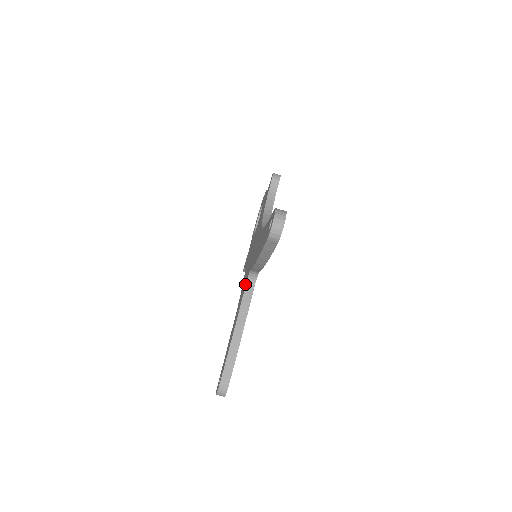
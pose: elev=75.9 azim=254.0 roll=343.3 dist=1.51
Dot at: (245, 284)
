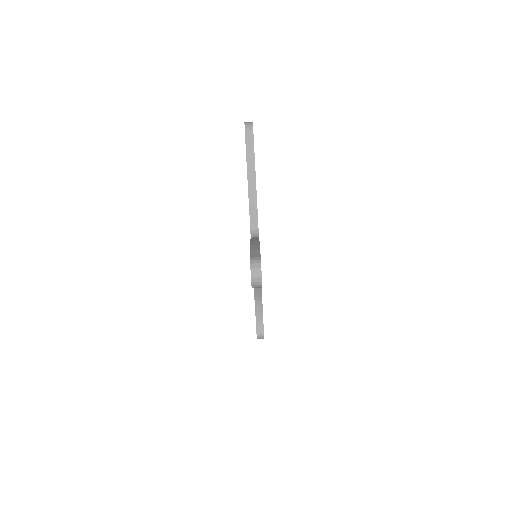
Dot at: occluded
